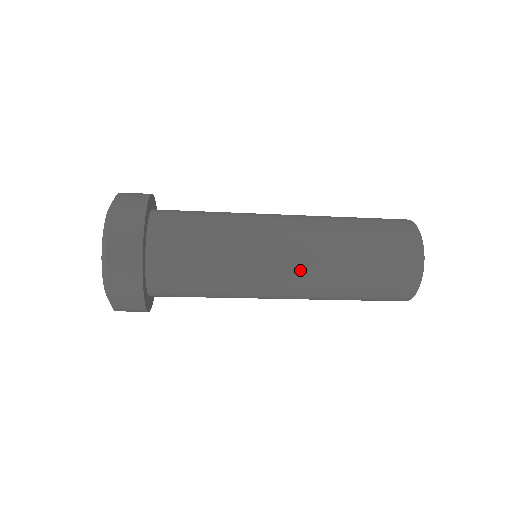
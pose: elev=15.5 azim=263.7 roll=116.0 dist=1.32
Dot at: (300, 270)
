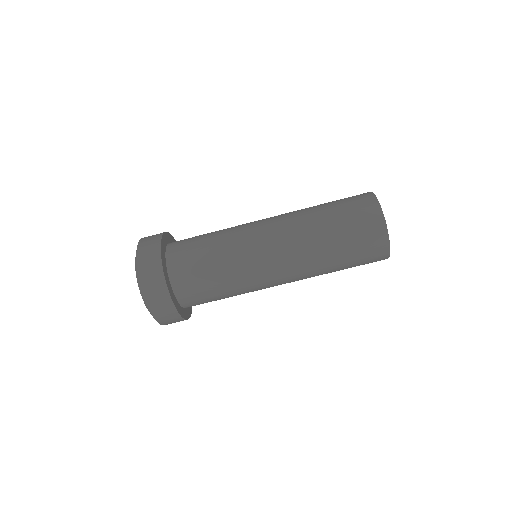
Dot at: occluded
